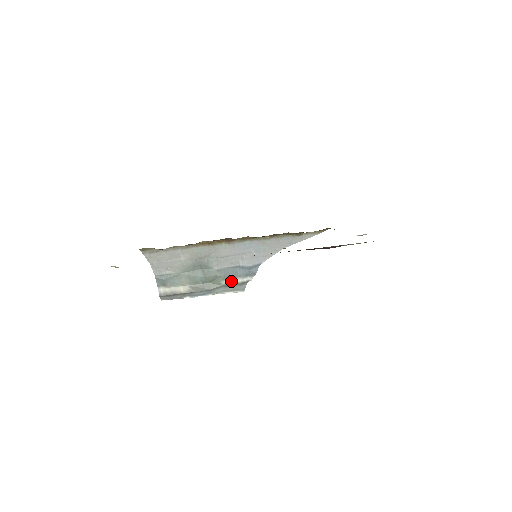
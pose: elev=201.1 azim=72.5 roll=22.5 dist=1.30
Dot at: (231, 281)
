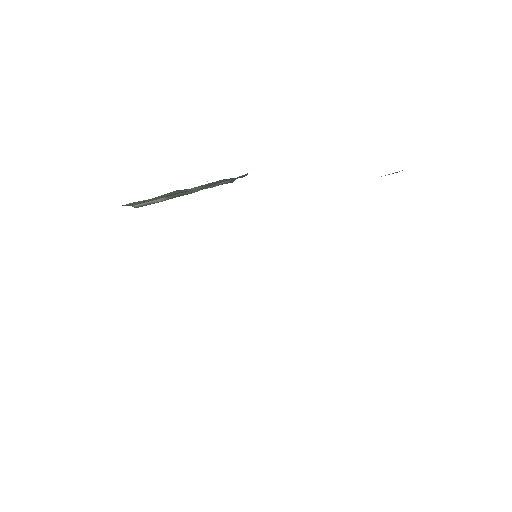
Dot at: occluded
